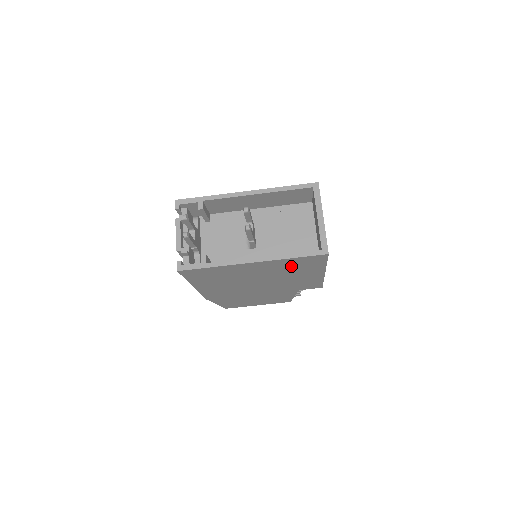
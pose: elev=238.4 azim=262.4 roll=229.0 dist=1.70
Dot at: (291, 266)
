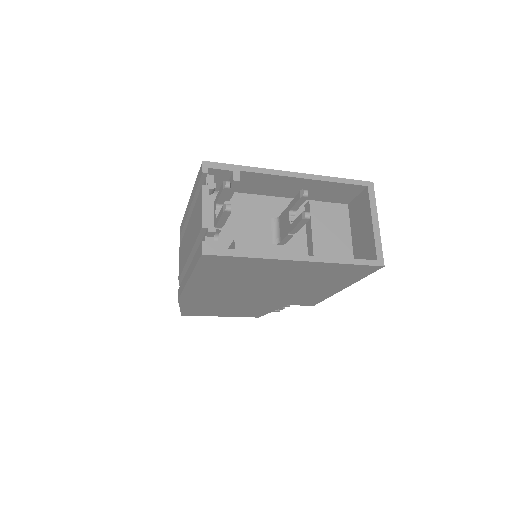
Dot at: (327, 274)
